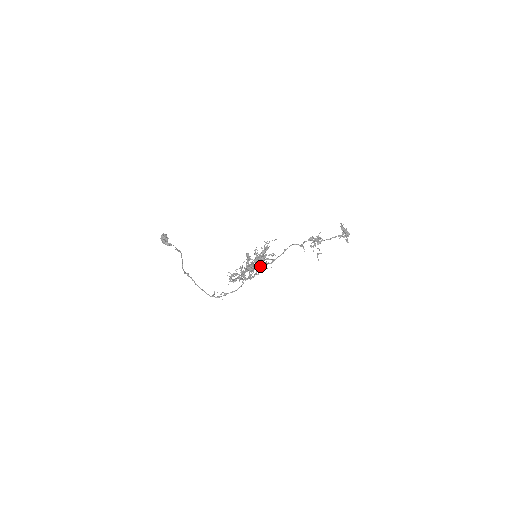
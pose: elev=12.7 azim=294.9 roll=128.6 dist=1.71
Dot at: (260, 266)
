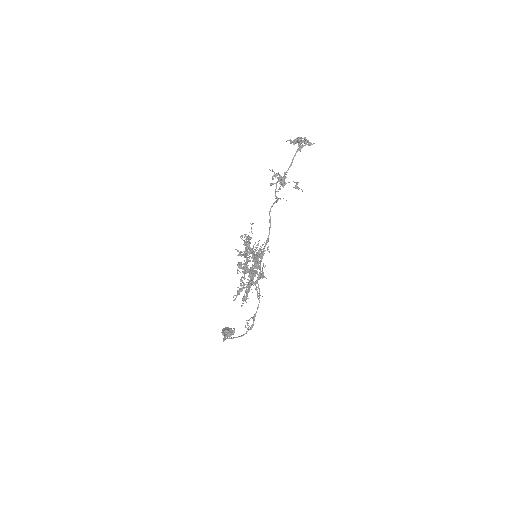
Dot at: occluded
